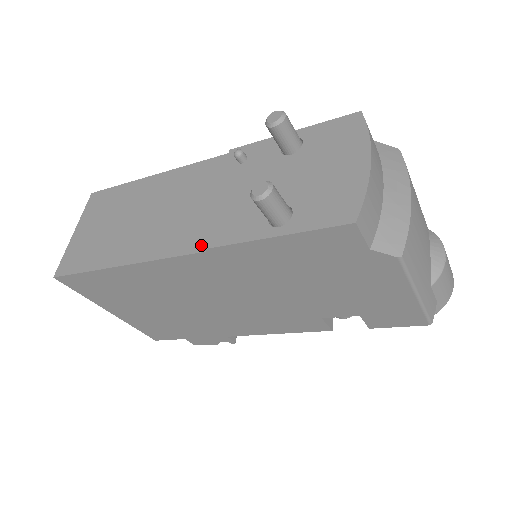
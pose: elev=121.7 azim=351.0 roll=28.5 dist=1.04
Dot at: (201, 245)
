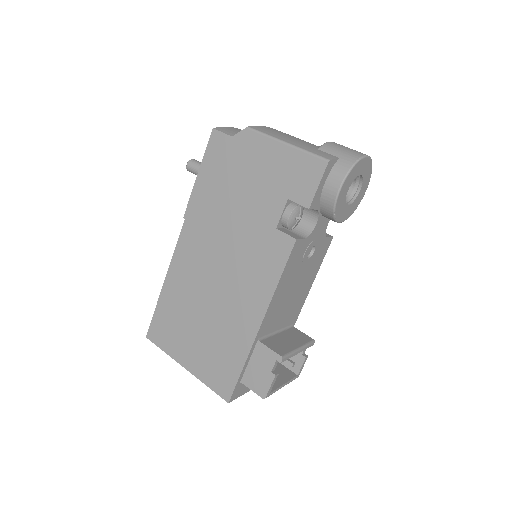
Dot at: occluded
